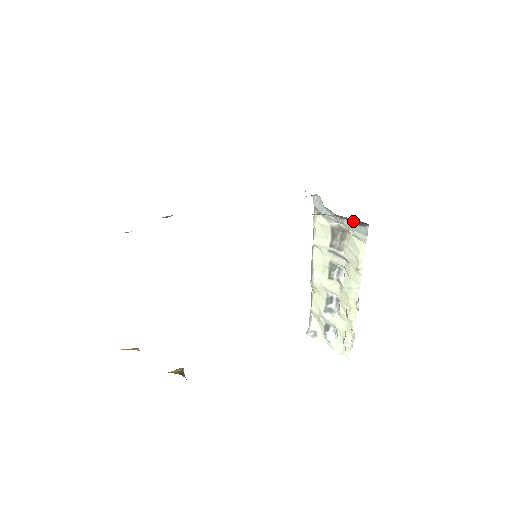
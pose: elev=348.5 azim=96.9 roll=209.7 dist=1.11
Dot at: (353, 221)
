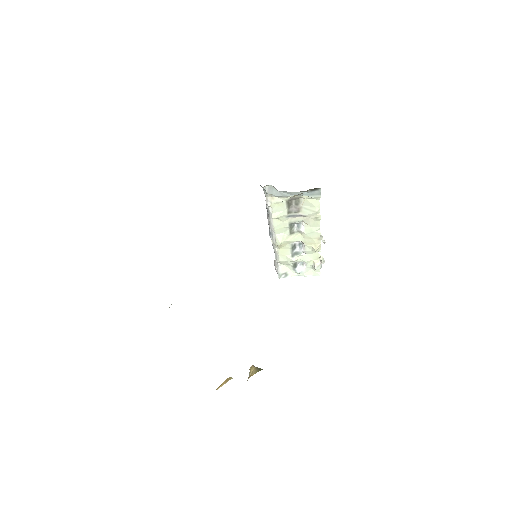
Dot at: (308, 190)
